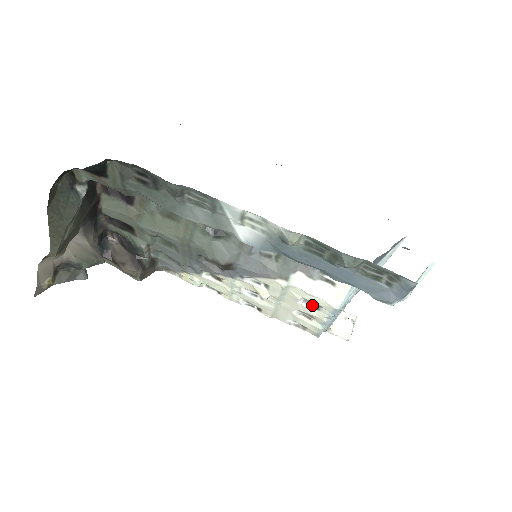
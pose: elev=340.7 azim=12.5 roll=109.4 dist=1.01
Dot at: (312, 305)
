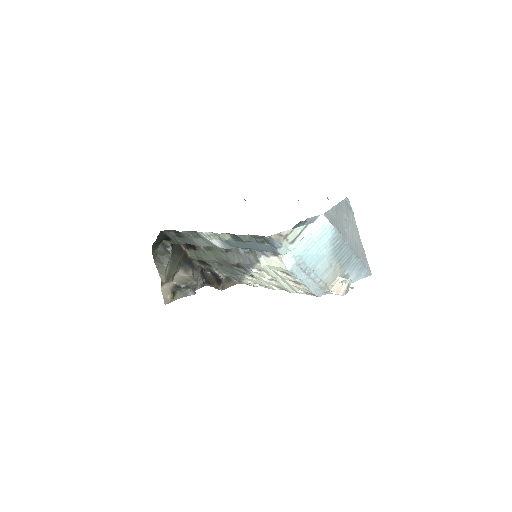
Dot at: (286, 274)
